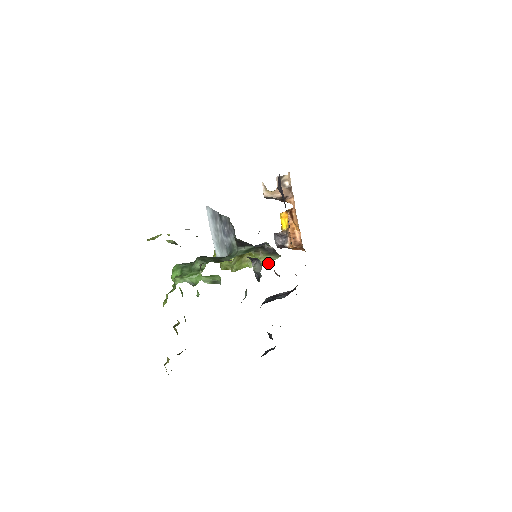
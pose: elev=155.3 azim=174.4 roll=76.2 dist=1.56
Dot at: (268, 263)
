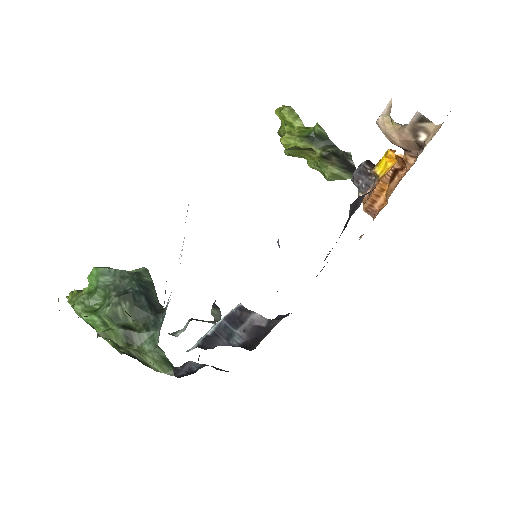
Dot at: (332, 180)
